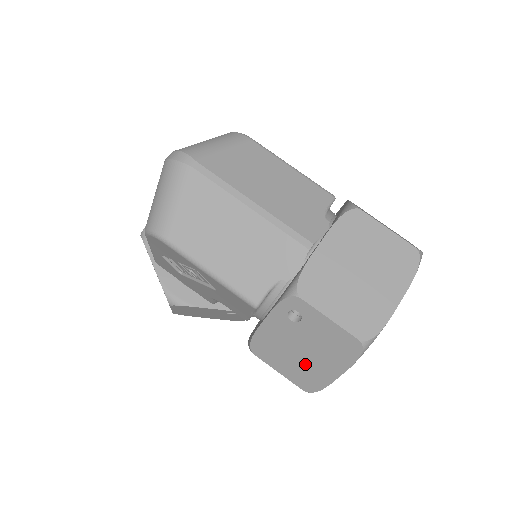
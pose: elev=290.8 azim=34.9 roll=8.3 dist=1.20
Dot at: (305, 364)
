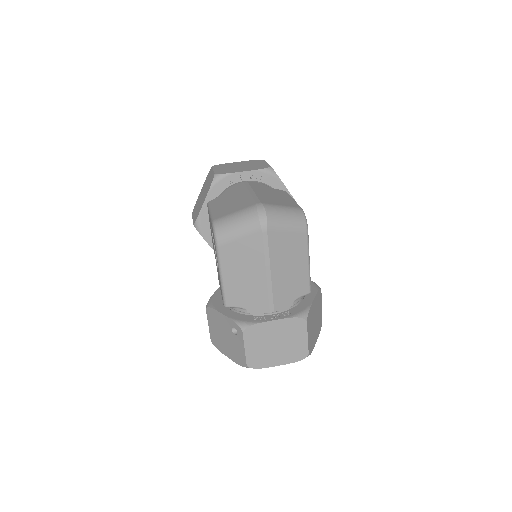
Dot at: (221, 339)
